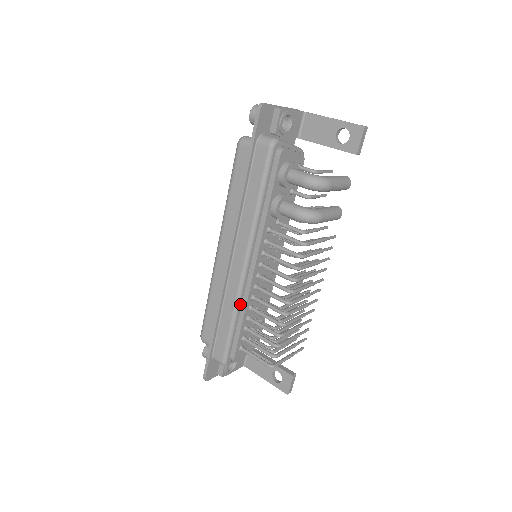
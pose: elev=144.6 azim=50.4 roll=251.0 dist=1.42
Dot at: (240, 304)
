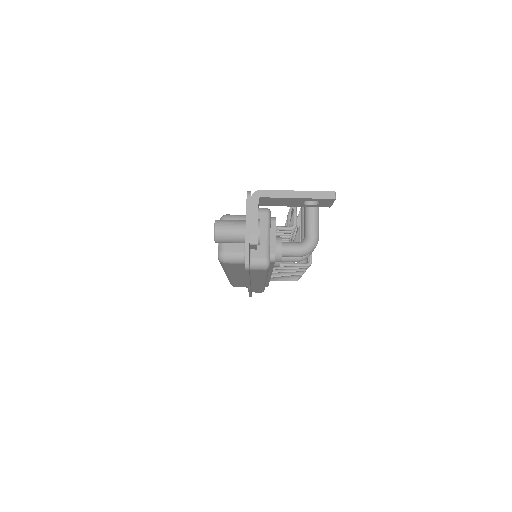
Dot at: occluded
